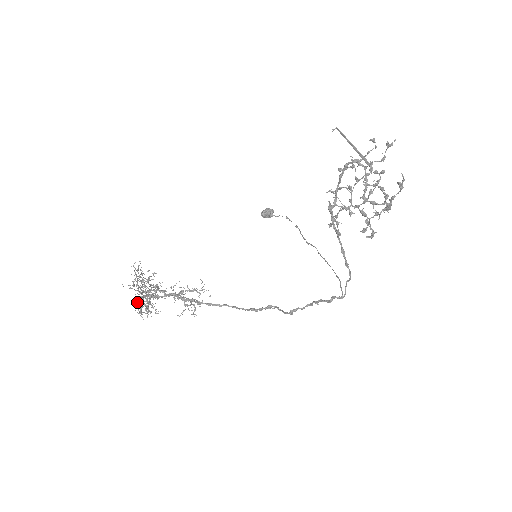
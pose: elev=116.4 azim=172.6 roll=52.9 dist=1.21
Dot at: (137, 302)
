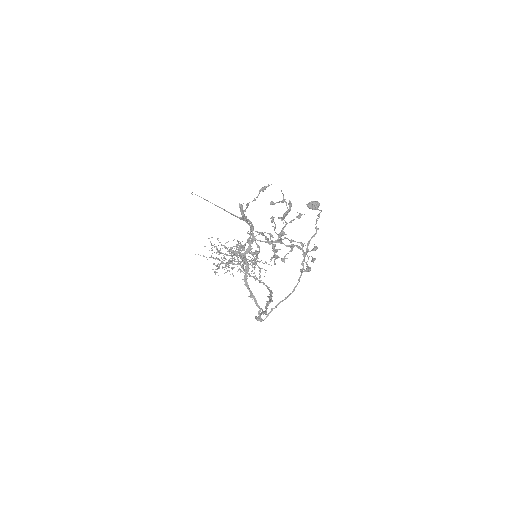
Dot at: (217, 264)
